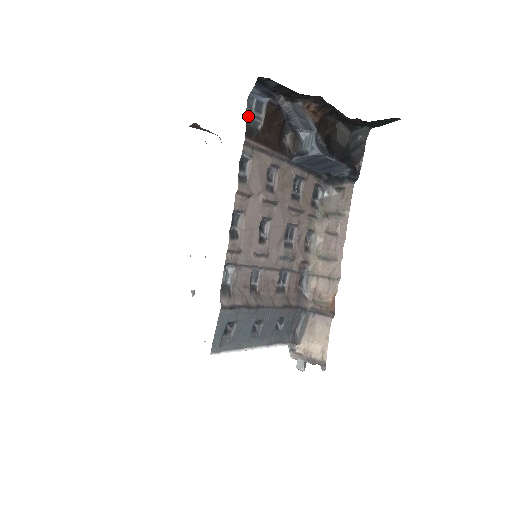
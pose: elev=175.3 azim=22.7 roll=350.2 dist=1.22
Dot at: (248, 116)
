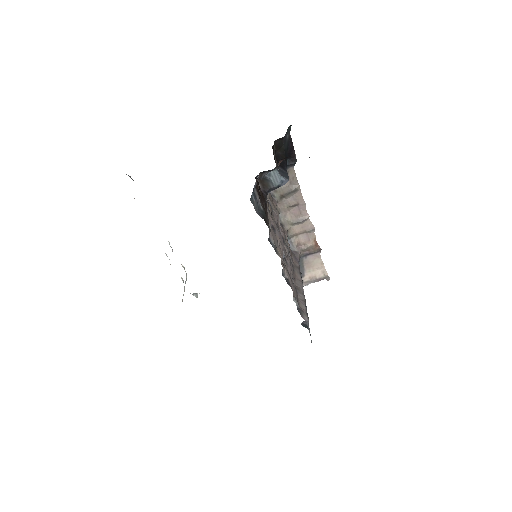
Dot at: (256, 210)
